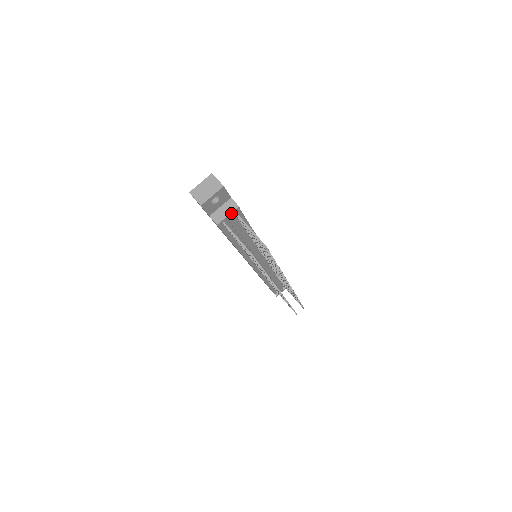
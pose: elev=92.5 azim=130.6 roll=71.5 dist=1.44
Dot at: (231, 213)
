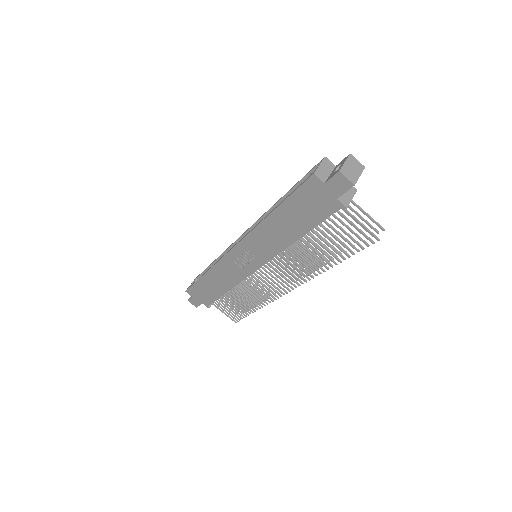
Dot at: (353, 196)
